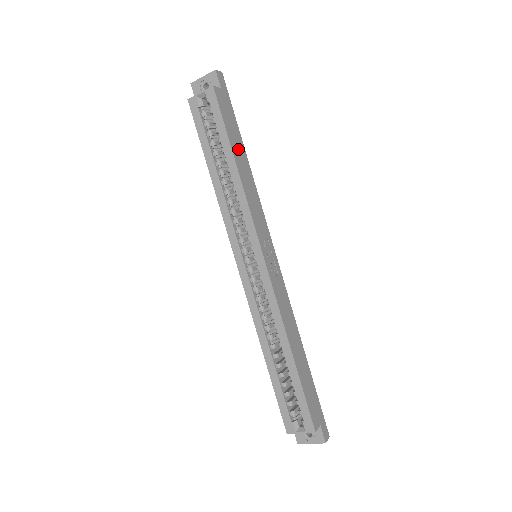
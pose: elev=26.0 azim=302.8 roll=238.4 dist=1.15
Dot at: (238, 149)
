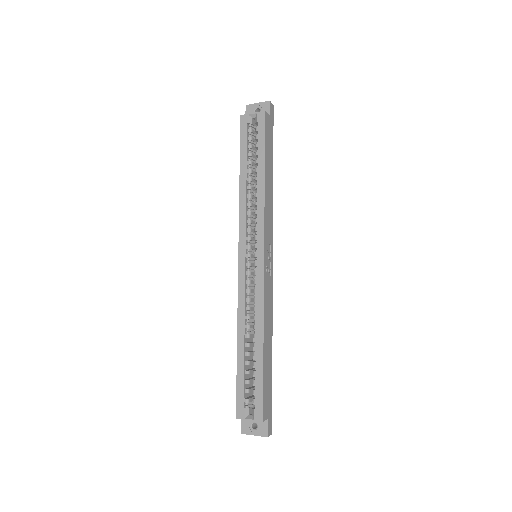
Dot at: (269, 165)
